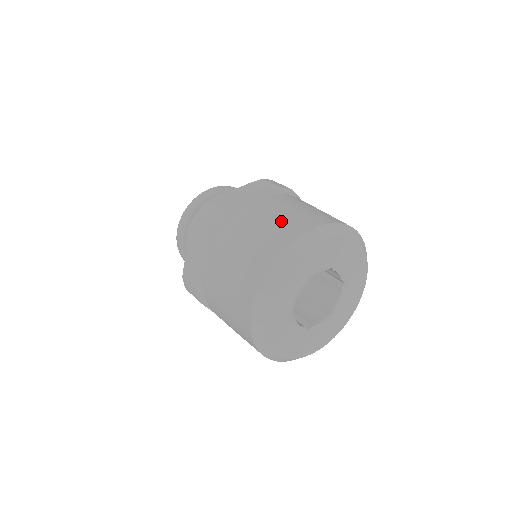
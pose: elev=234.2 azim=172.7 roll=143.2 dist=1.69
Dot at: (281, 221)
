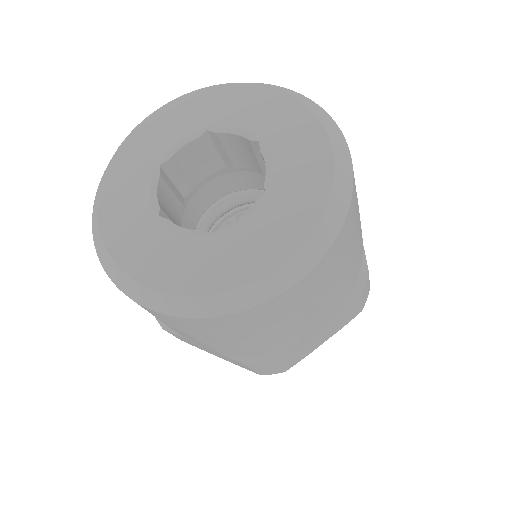
Dot at: occluded
